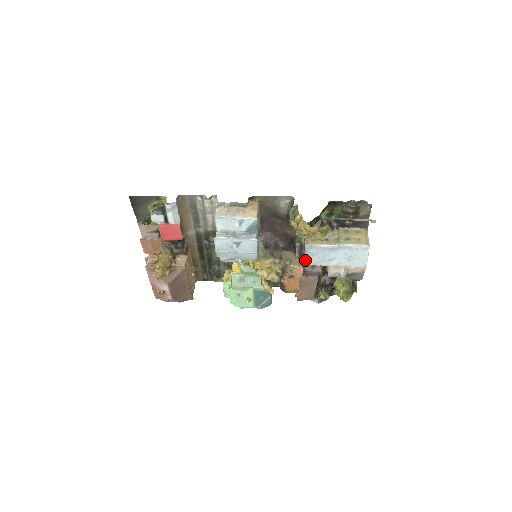
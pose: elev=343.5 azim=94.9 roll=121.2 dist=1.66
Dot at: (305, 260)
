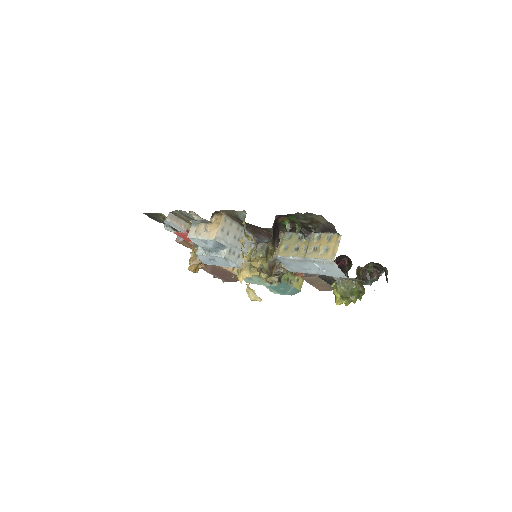
Dot at: (286, 268)
